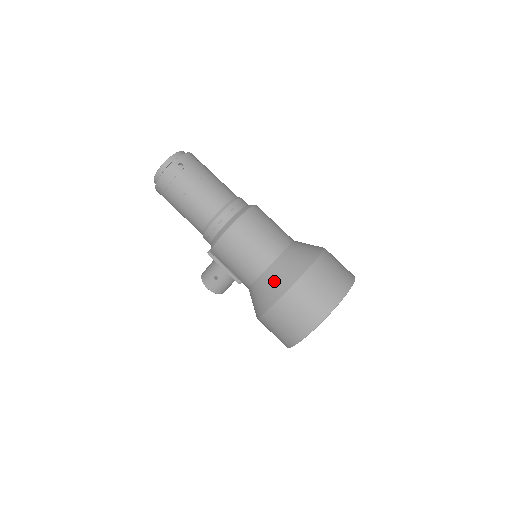
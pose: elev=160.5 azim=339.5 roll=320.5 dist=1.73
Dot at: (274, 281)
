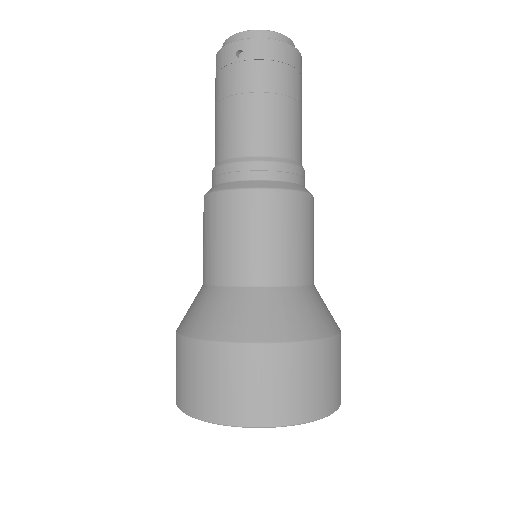
Dot at: (197, 308)
